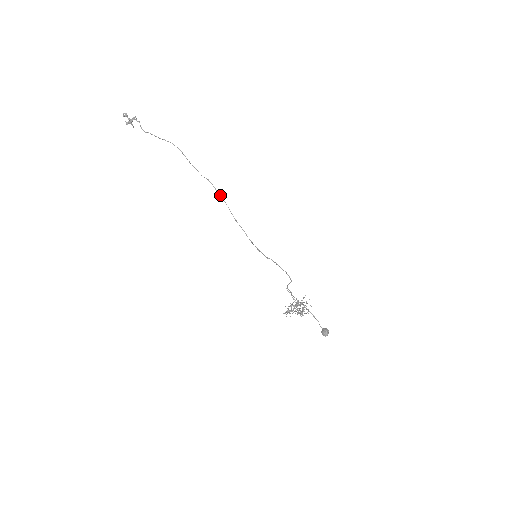
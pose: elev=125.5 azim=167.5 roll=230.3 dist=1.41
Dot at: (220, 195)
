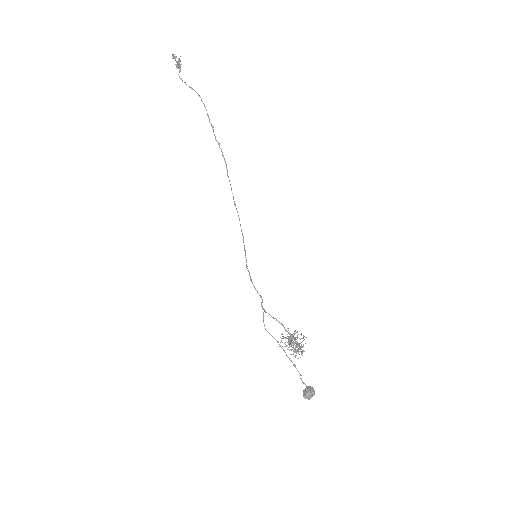
Dot at: (226, 166)
